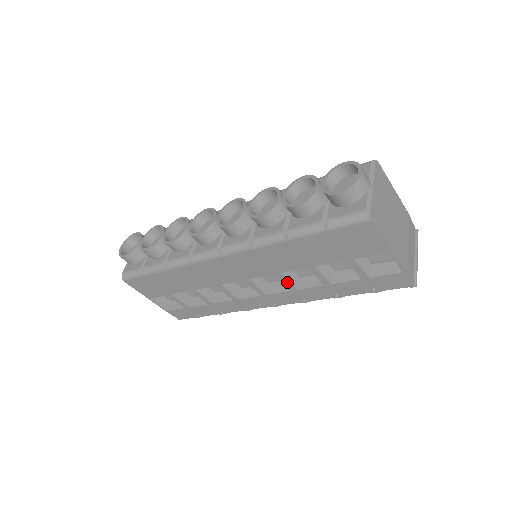
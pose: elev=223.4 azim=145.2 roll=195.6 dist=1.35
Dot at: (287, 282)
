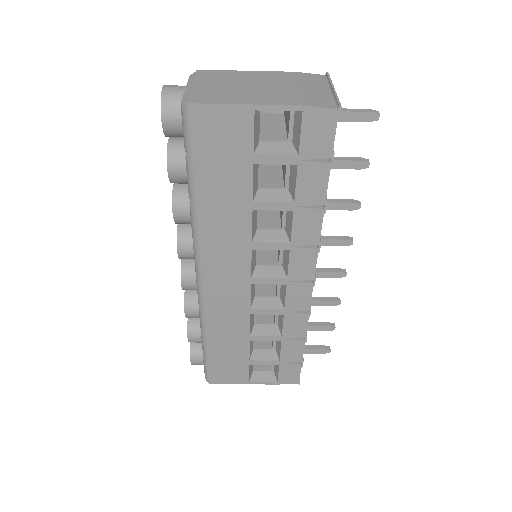
Dot at: (271, 245)
